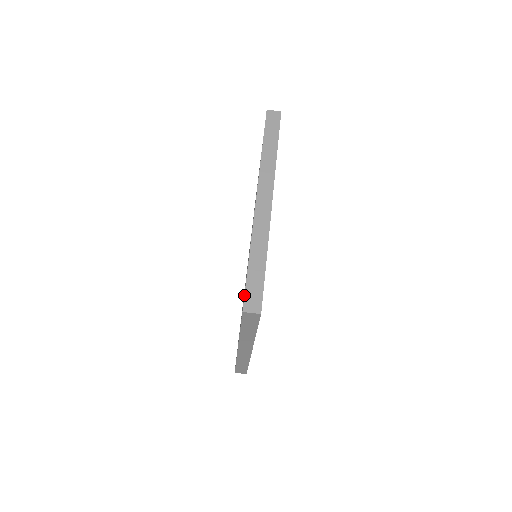
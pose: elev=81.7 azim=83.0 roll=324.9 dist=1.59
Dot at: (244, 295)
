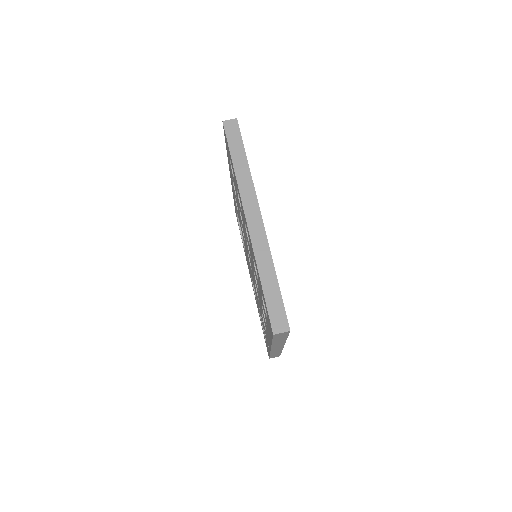
Dot at: (269, 319)
